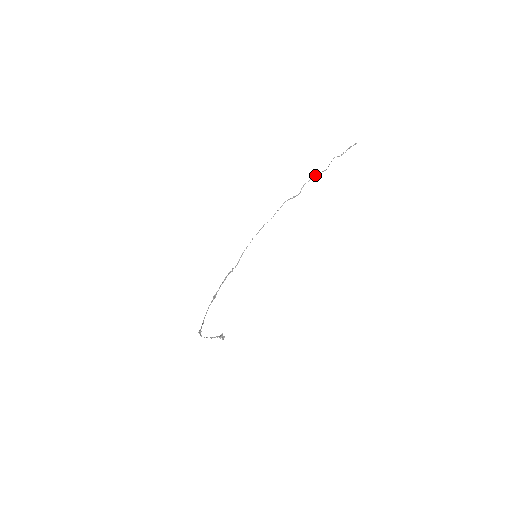
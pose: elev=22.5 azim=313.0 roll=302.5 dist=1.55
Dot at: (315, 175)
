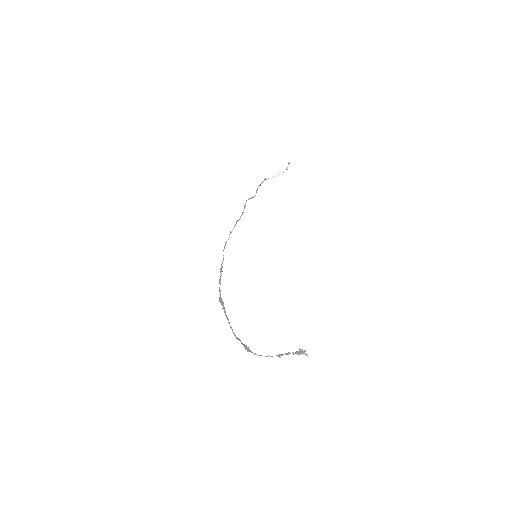
Dot at: occluded
